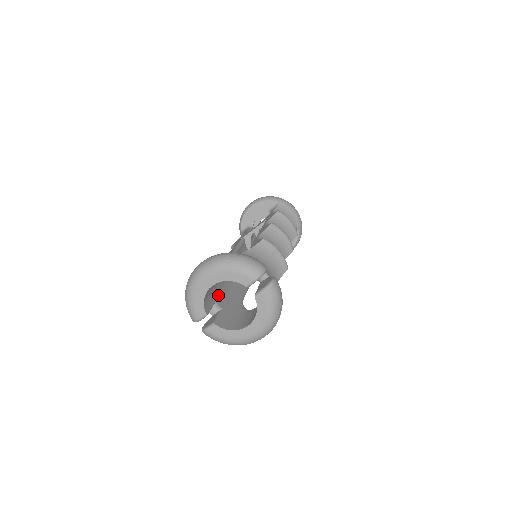
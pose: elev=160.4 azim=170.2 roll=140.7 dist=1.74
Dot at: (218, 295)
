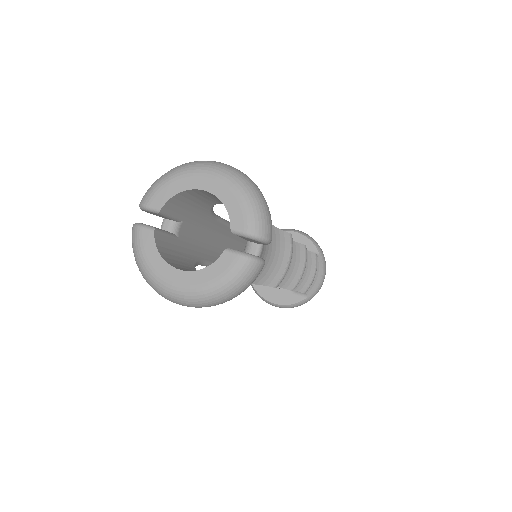
Dot at: (190, 223)
